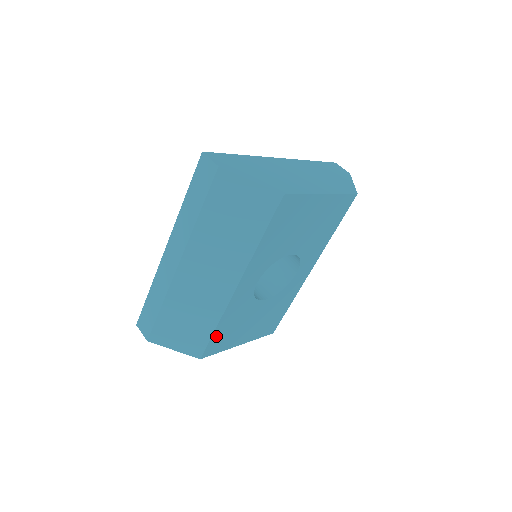
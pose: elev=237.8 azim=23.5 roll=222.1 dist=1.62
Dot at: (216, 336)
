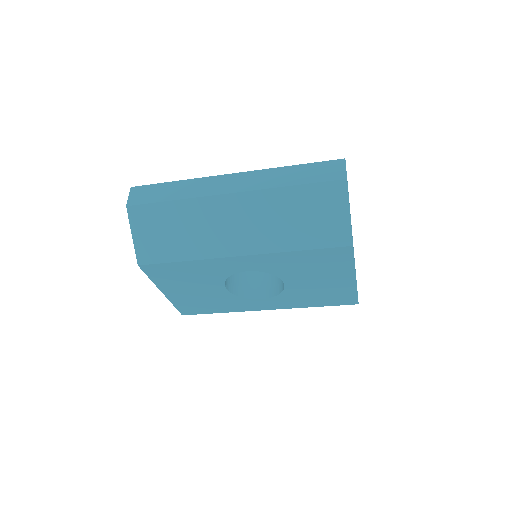
Dot at: (172, 266)
